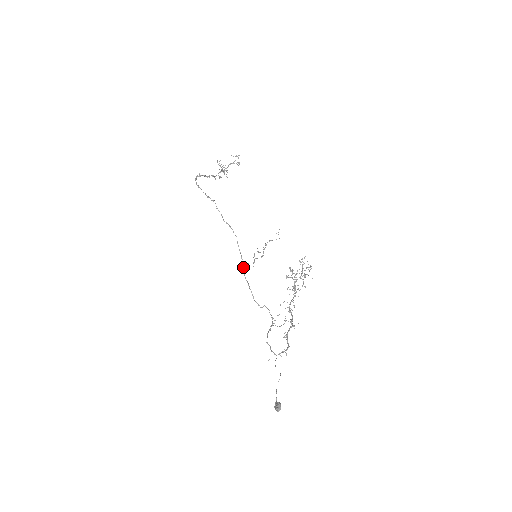
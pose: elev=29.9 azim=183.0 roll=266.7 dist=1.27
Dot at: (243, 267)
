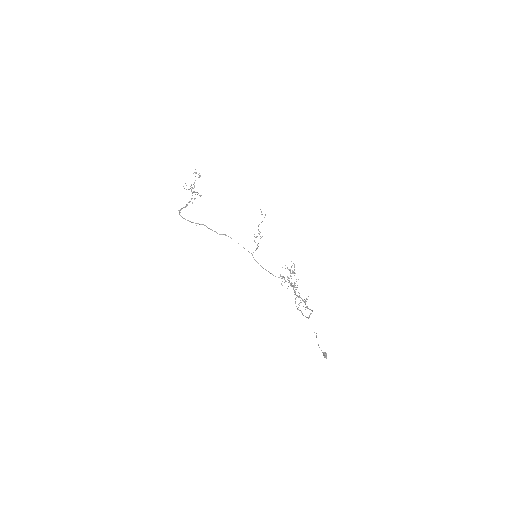
Dot at: (253, 257)
